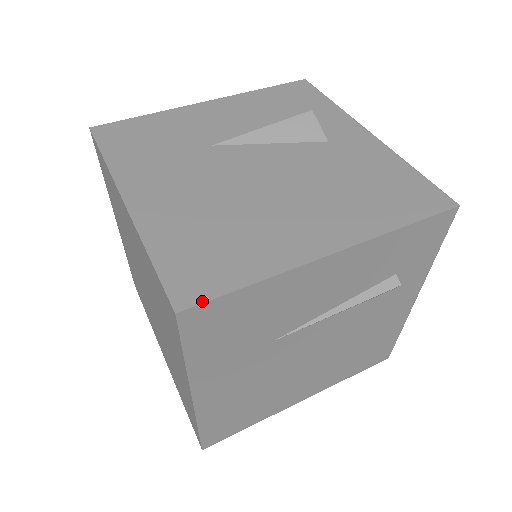
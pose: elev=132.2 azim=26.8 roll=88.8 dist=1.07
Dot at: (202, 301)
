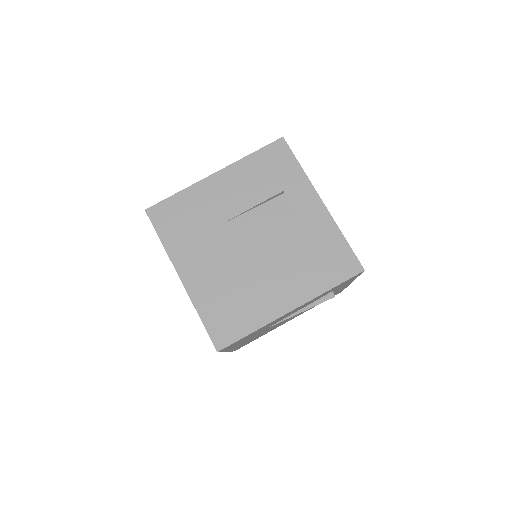
Dot at: (229, 345)
